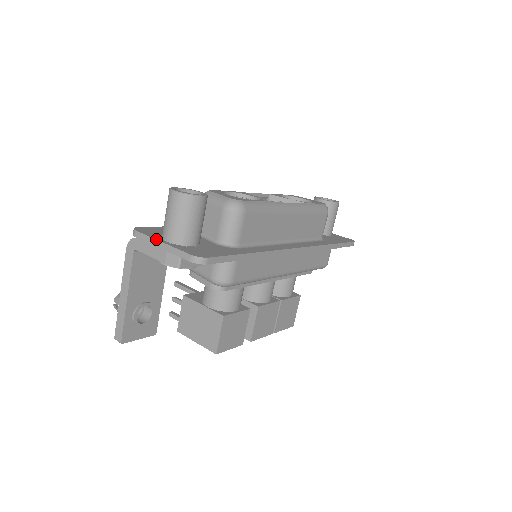
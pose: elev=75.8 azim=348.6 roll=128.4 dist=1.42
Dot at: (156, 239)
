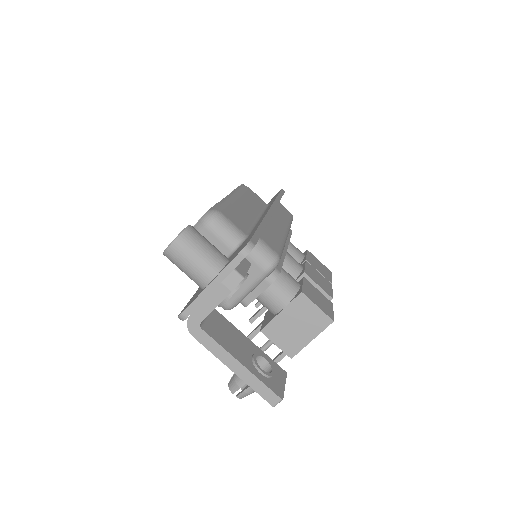
Dot at: (203, 290)
